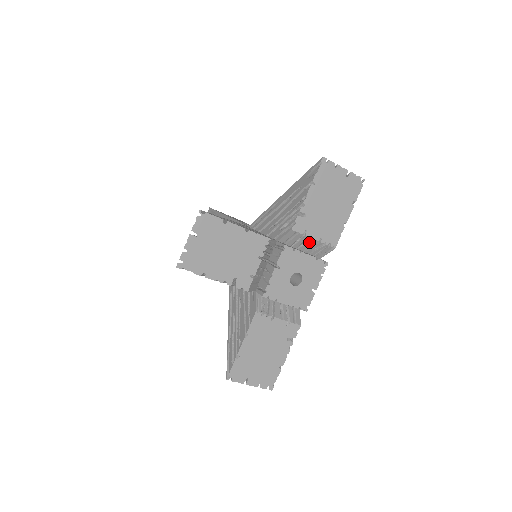
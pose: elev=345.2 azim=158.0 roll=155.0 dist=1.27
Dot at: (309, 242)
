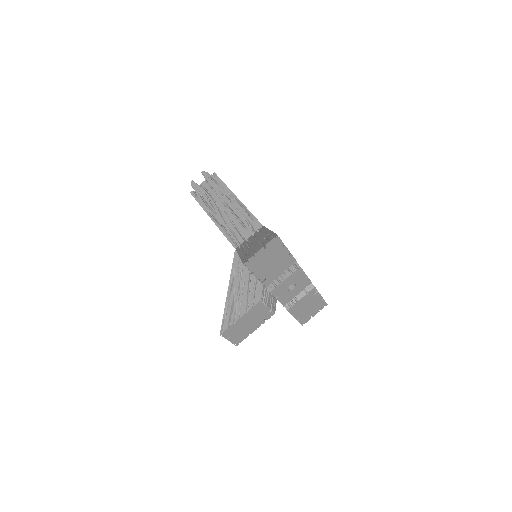
Dot at: occluded
